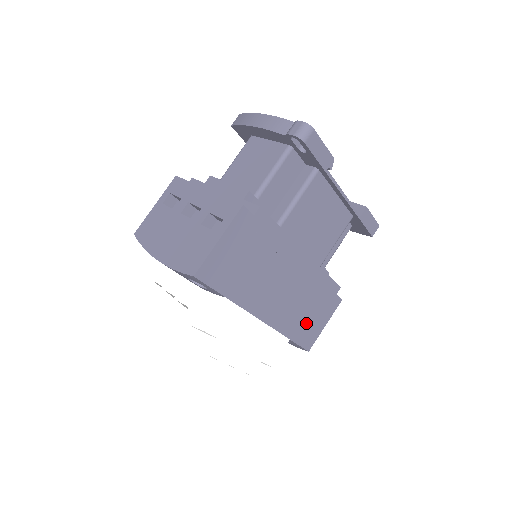
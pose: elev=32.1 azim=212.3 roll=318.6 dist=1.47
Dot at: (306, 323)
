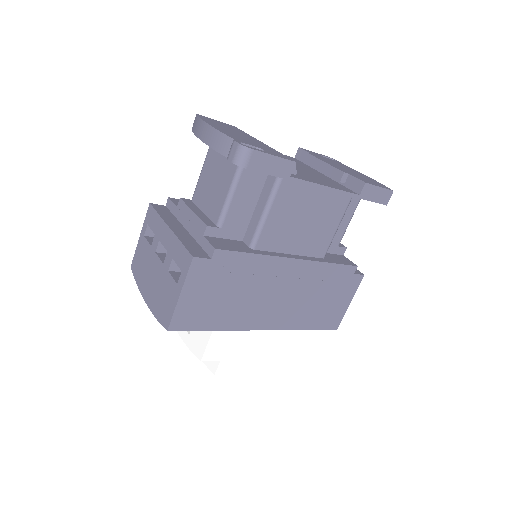
Dot at: (323, 311)
